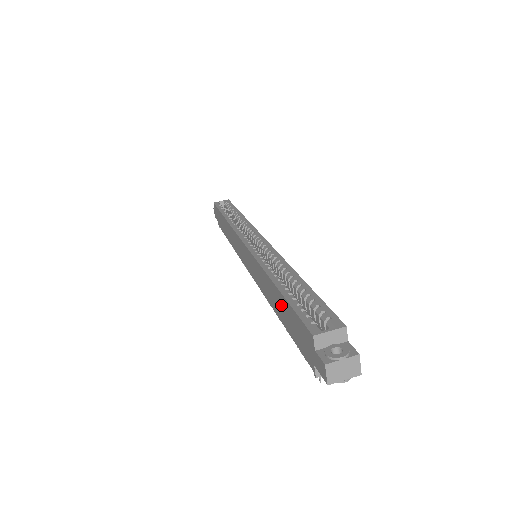
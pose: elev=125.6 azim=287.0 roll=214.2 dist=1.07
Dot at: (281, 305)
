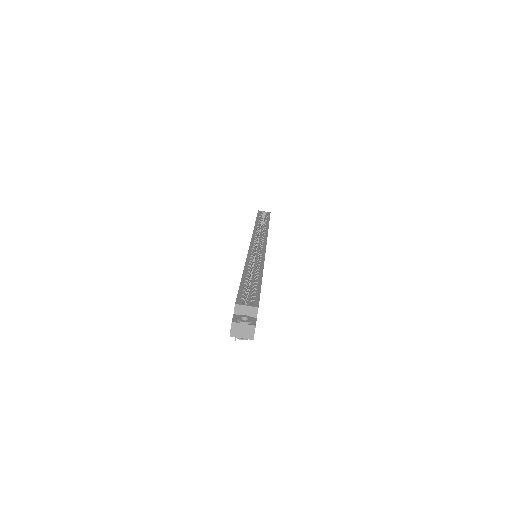
Dot at: occluded
